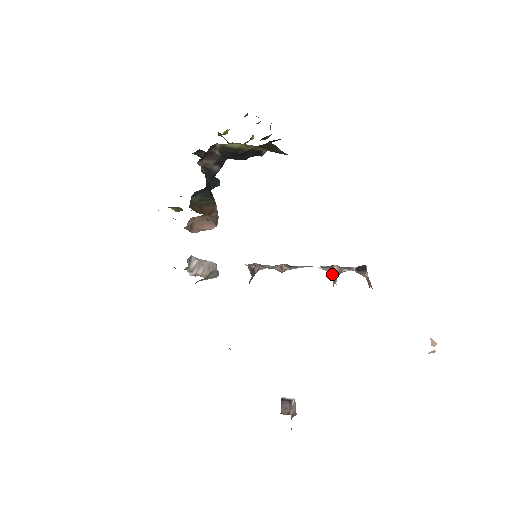
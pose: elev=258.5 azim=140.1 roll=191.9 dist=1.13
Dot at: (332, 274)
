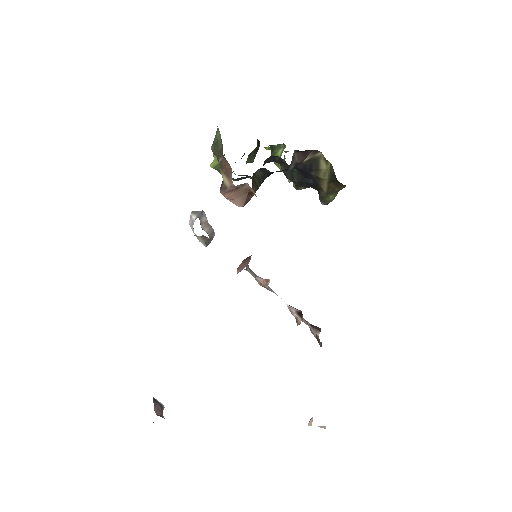
Dot at: (298, 315)
